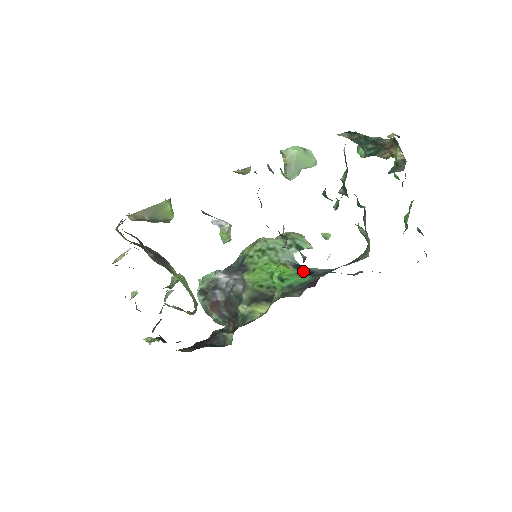
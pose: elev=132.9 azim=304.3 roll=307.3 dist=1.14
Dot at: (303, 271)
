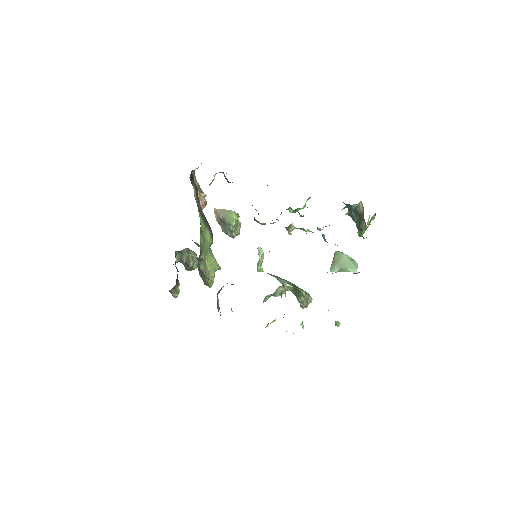
Dot at: occluded
